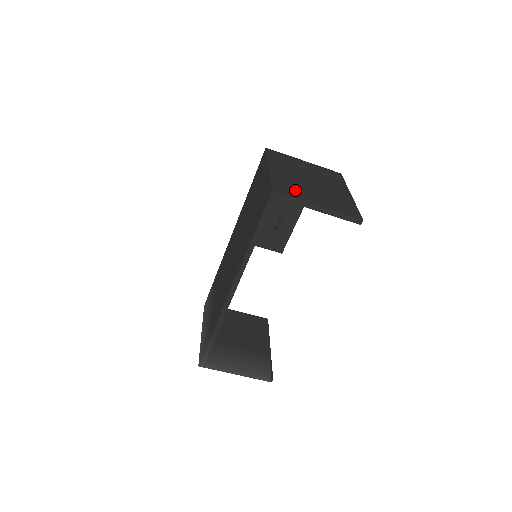
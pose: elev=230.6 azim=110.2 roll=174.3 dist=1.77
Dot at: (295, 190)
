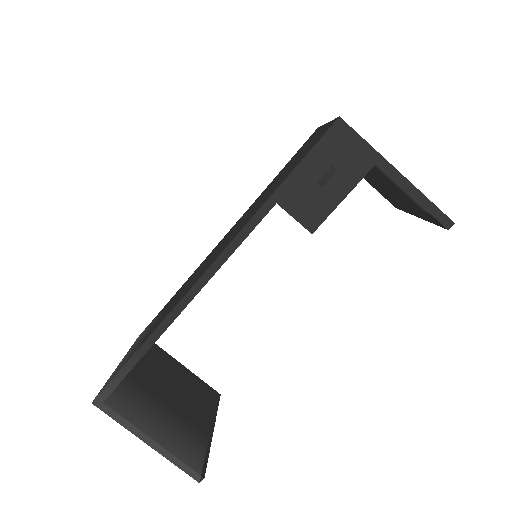
Dot at: occluded
